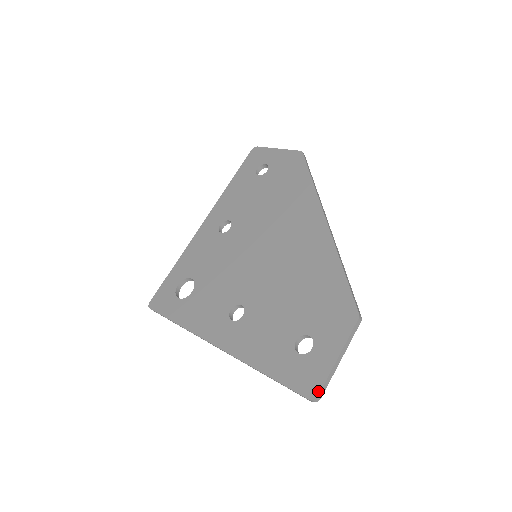
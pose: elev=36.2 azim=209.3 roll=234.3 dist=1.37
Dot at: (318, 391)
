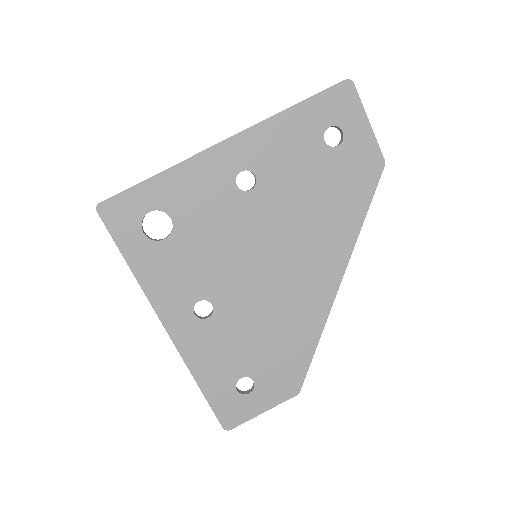
Dot at: (233, 427)
